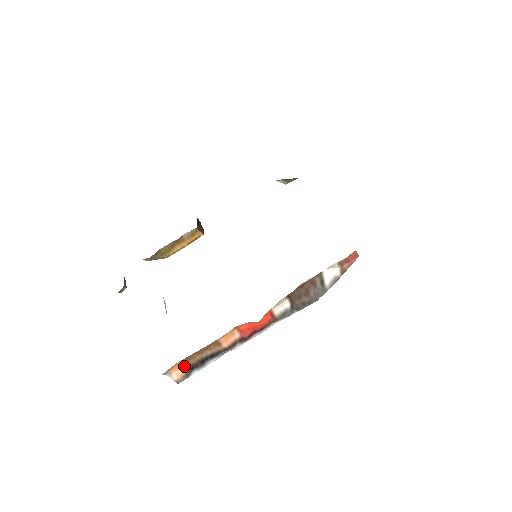
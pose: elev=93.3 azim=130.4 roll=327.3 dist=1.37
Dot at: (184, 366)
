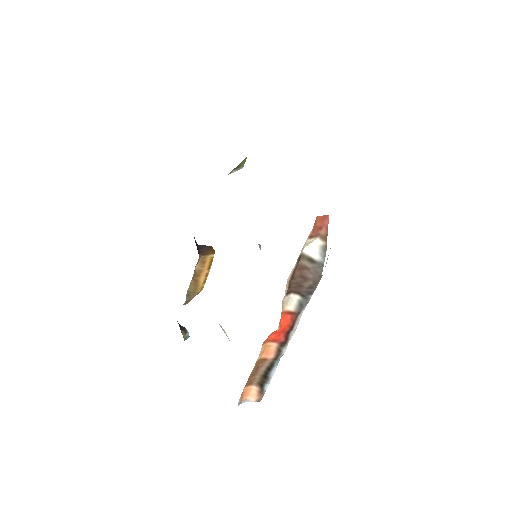
Dot at: (252, 388)
